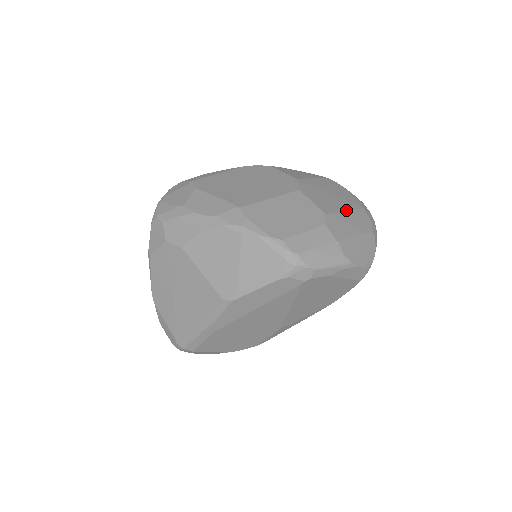
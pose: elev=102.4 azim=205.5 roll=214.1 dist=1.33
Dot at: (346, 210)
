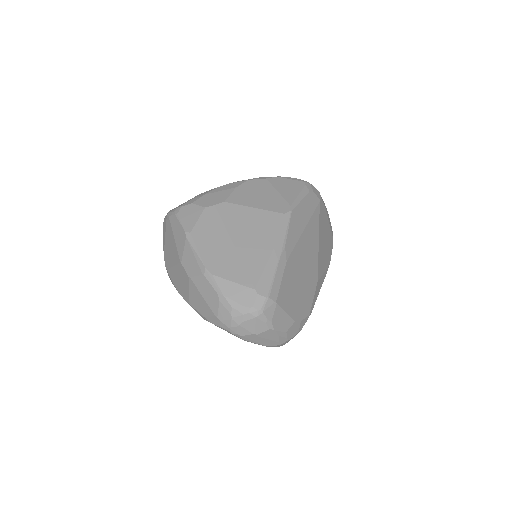
Dot at: occluded
